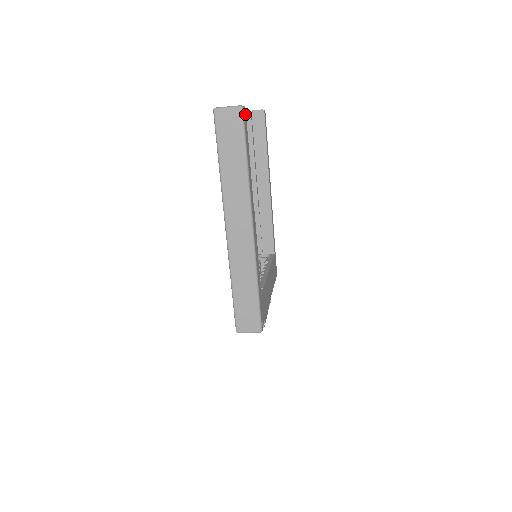
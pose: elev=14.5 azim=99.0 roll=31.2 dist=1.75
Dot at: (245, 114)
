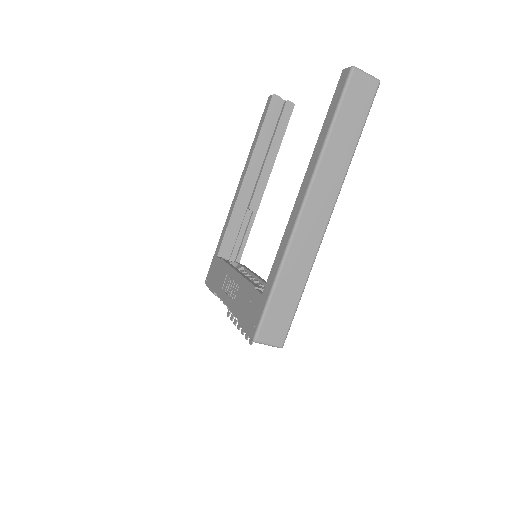
Dot at: occluded
